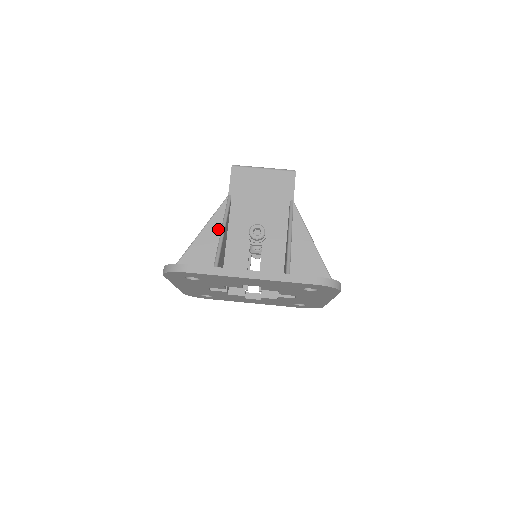
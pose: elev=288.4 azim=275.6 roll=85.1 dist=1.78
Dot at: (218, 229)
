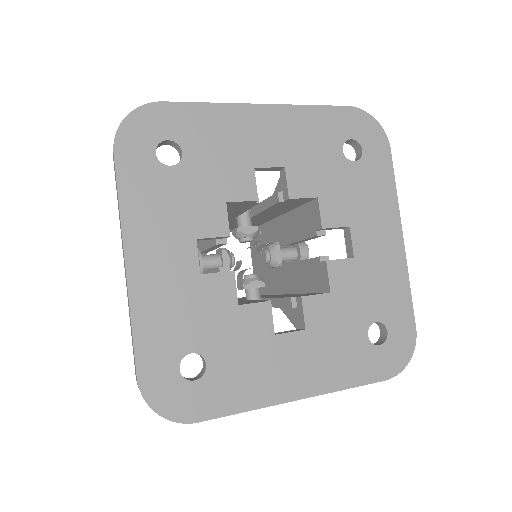
Dot at: occluded
